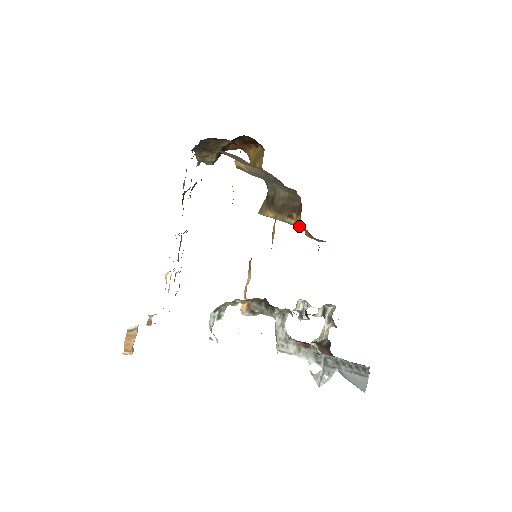
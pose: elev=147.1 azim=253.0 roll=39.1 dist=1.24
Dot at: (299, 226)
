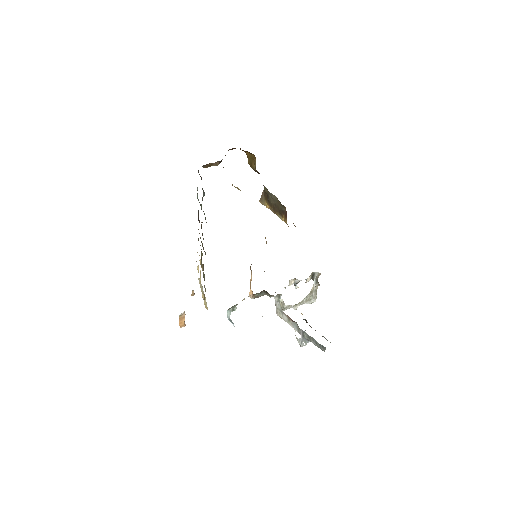
Dot at: occluded
